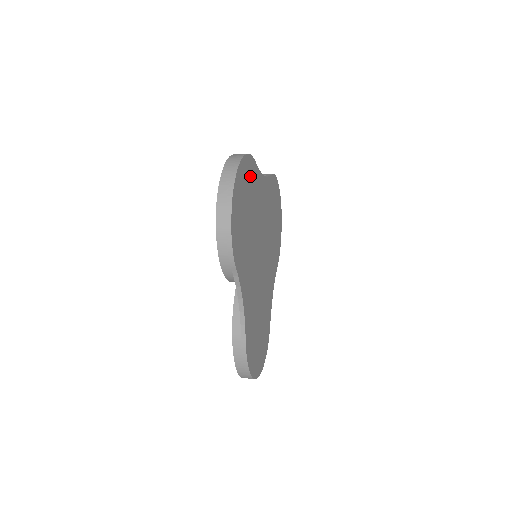
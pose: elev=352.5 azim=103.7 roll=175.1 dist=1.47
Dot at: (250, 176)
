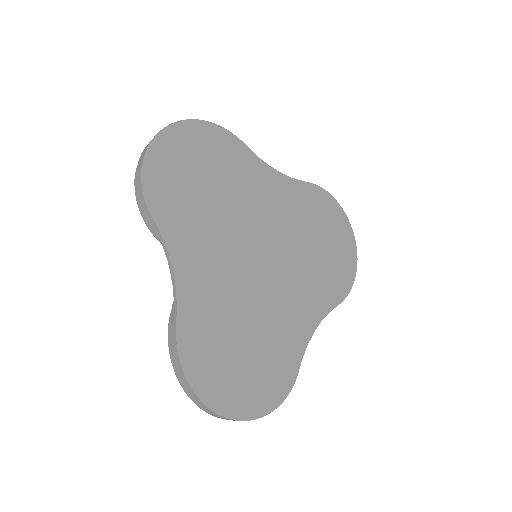
Dot at: (222, 148)
